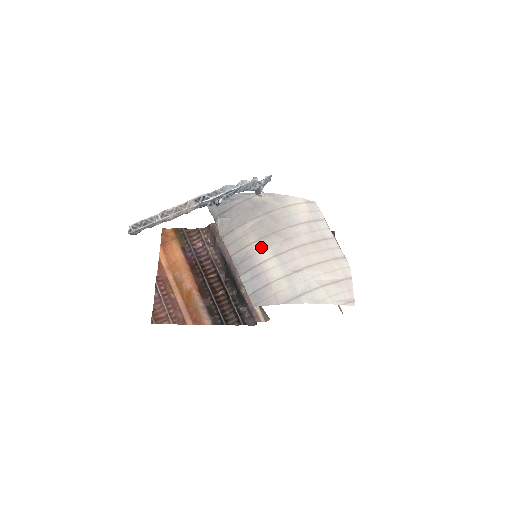
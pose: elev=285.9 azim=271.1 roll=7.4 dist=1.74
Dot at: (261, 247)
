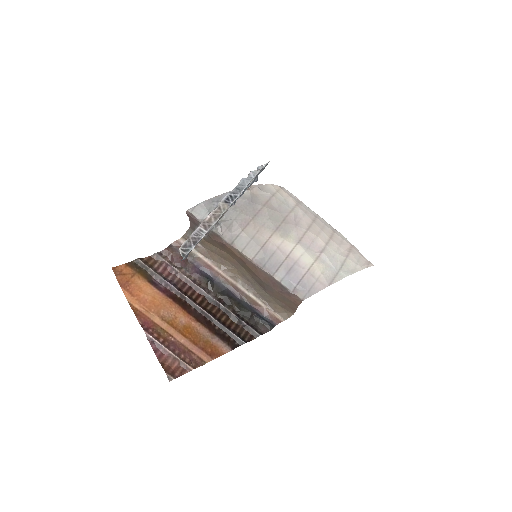
Dot at: (280, 239)
